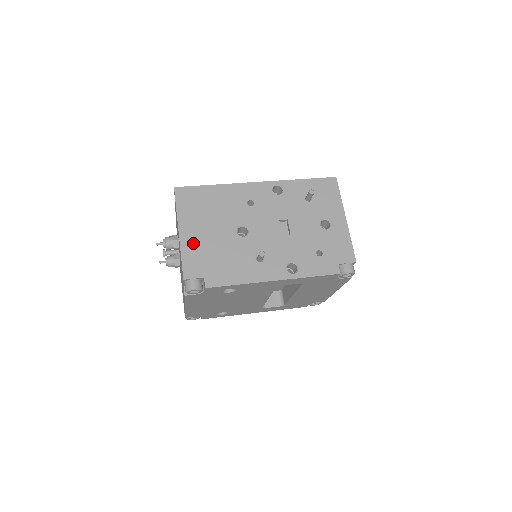
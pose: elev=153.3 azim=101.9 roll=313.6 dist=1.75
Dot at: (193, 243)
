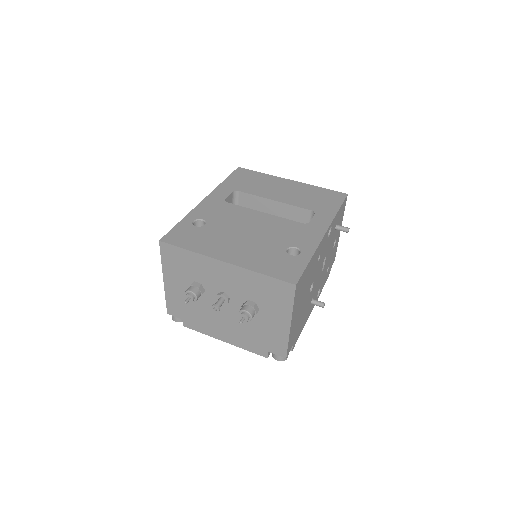
Dot at: (294, 325)
